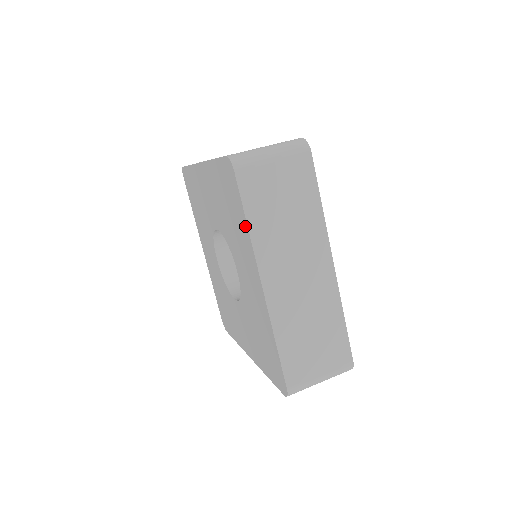
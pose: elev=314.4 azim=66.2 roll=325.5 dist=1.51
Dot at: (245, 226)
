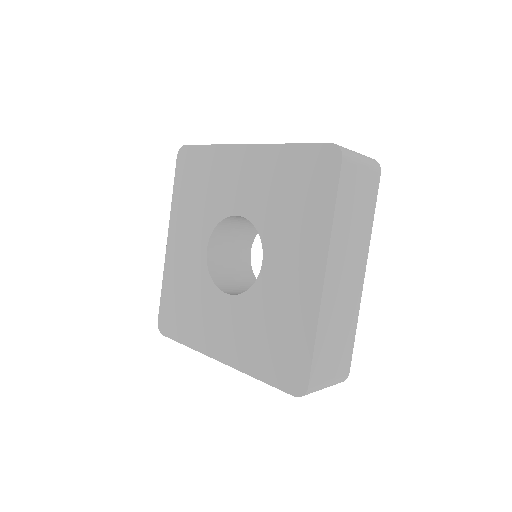
Dot at: (211, 150)
